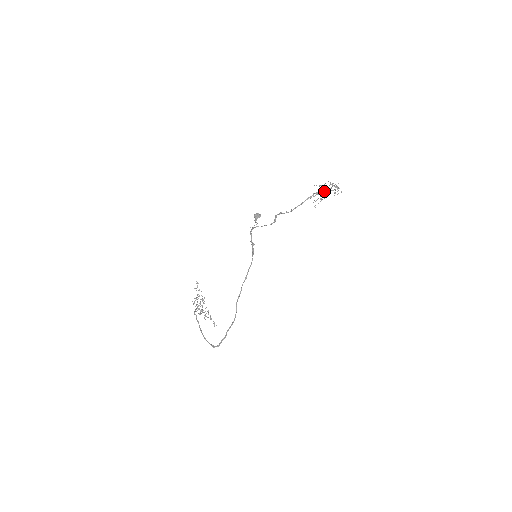
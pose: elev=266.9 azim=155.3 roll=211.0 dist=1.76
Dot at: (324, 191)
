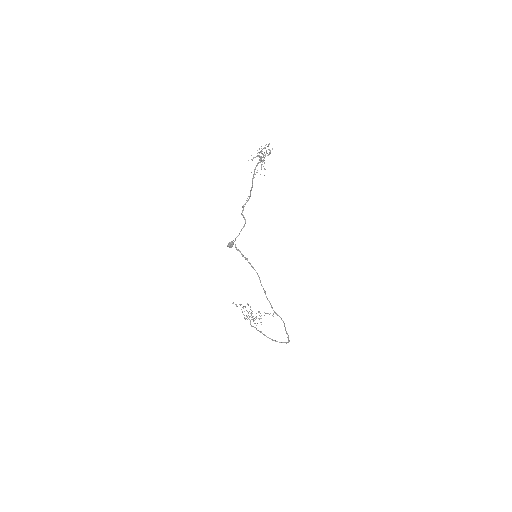
Dot at: occluded
